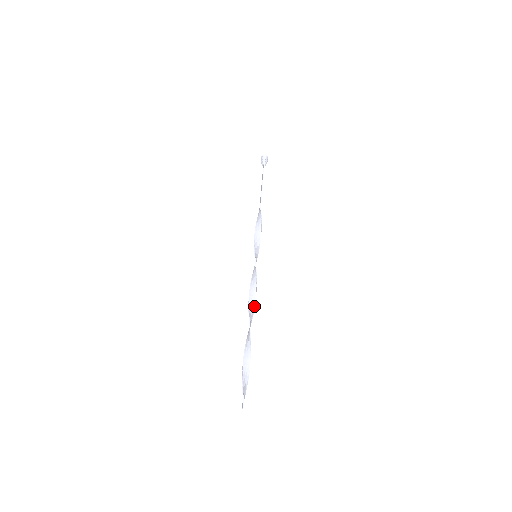
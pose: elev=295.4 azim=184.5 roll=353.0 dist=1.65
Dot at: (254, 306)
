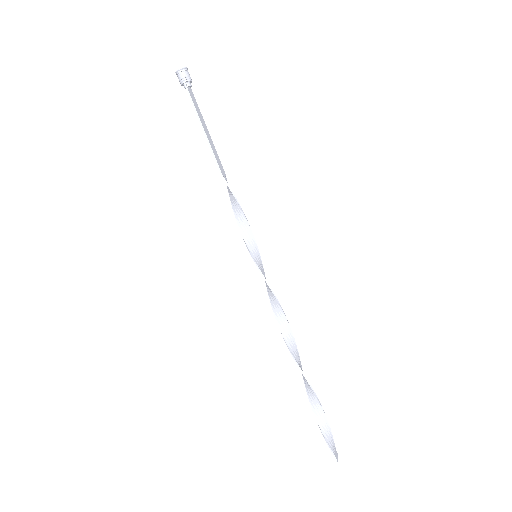
Dot at: (290, 329)
